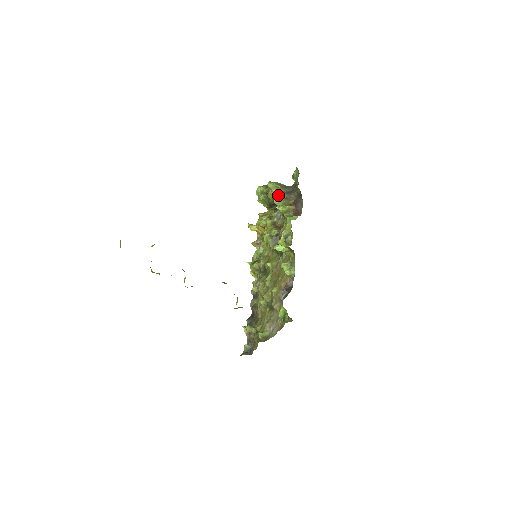
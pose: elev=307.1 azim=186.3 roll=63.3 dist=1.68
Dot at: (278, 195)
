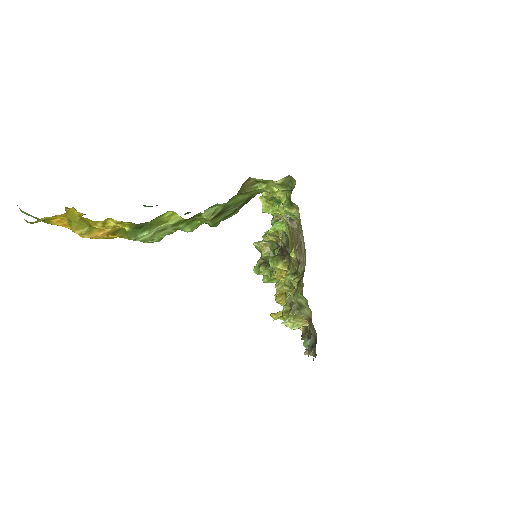
Dot at: (264, 234)
